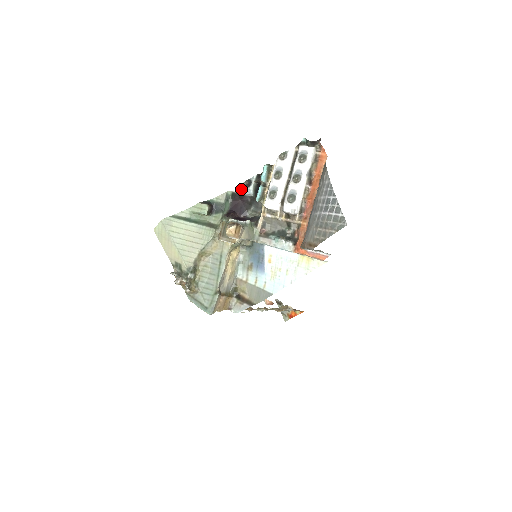
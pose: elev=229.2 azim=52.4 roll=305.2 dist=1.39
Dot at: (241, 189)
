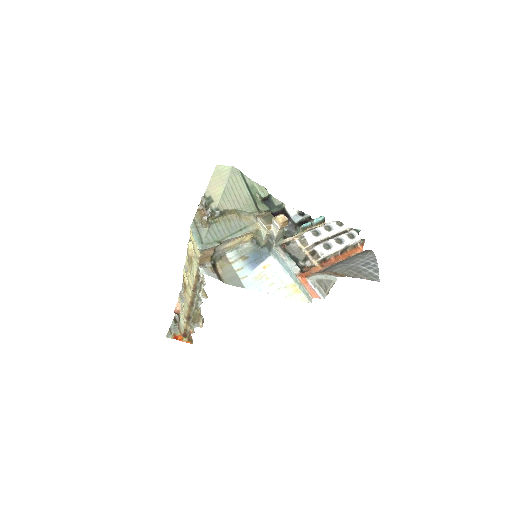
Dot at: (293, 212)
